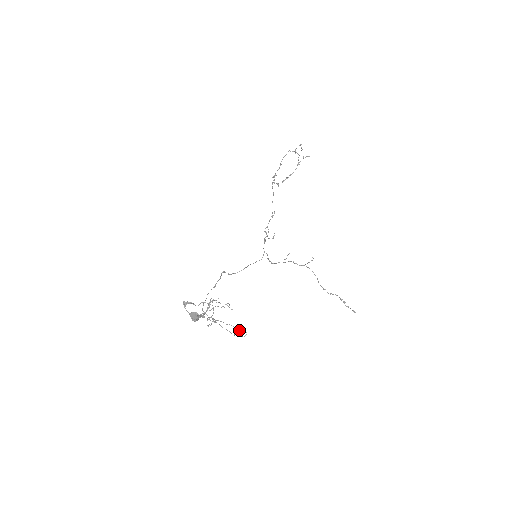
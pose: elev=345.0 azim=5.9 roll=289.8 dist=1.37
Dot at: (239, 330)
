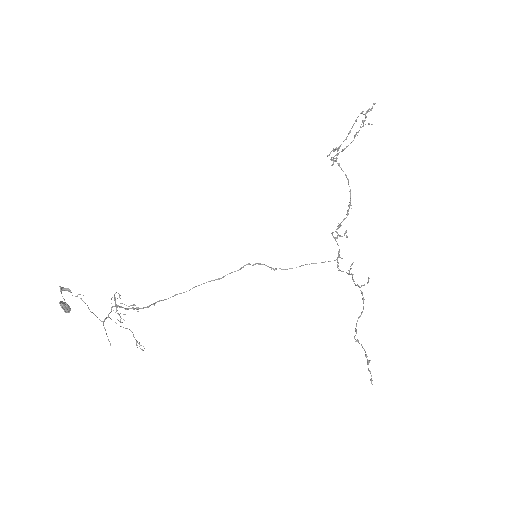
Dot at: (136, 340)
